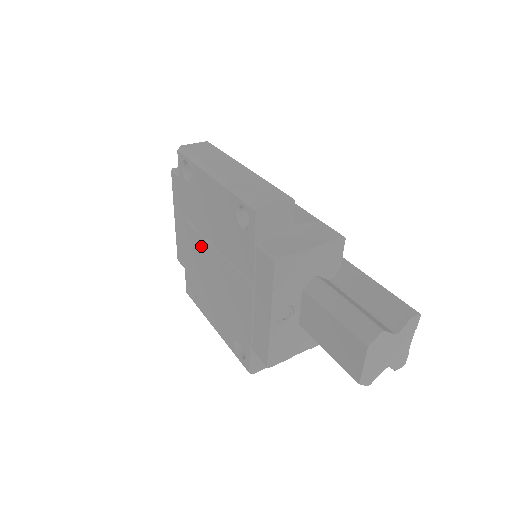
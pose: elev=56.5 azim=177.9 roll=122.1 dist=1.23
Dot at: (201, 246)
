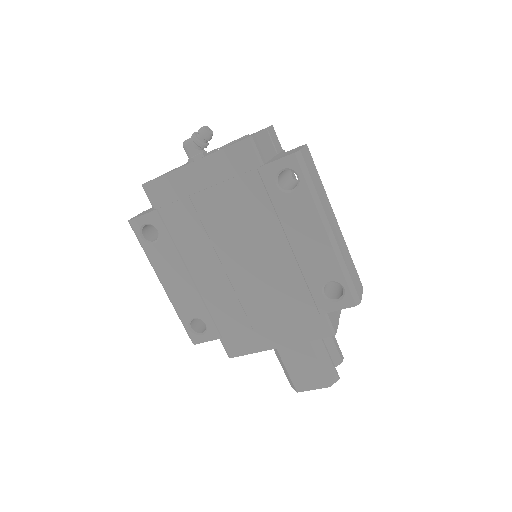
Dot at: (229, 236)
